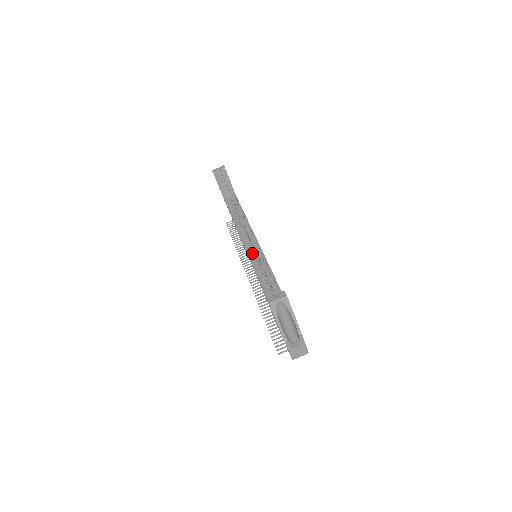
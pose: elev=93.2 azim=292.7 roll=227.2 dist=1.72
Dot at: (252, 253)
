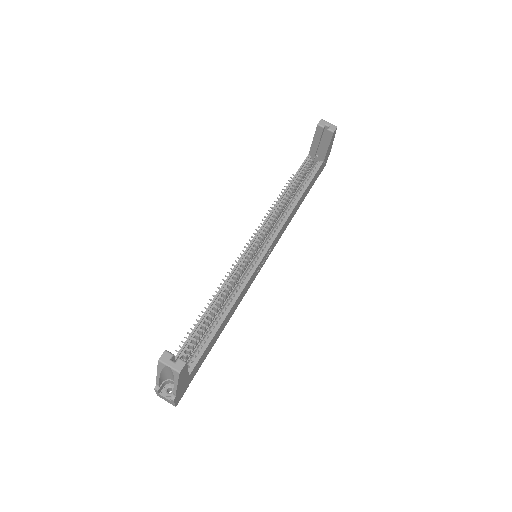
Dot at: (251, 253)
